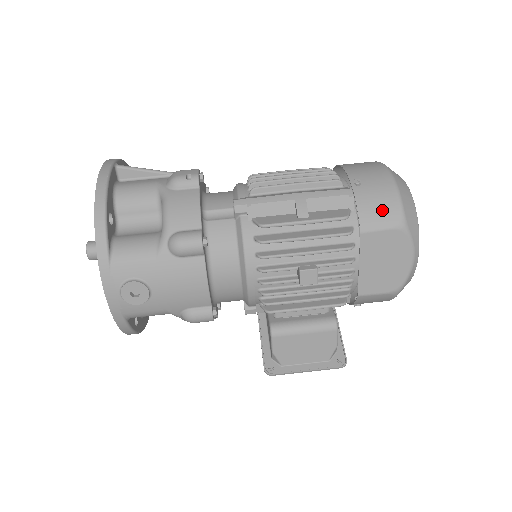
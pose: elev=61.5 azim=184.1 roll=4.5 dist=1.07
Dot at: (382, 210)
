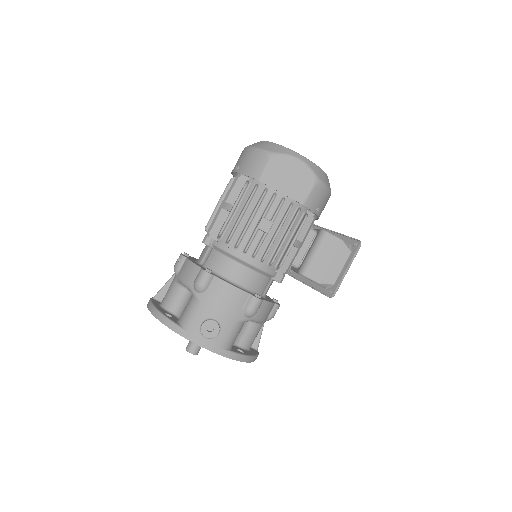
Dot at: (256, 162)
